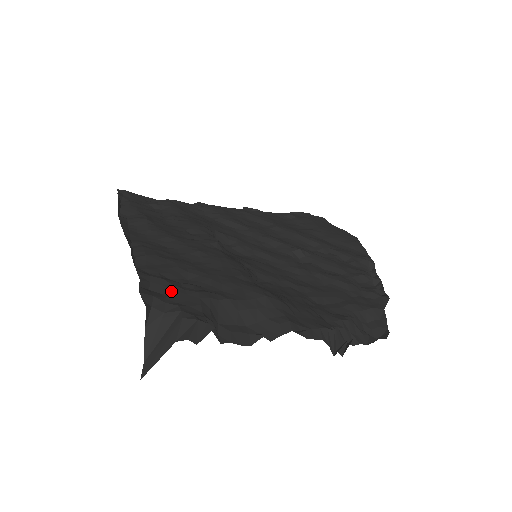
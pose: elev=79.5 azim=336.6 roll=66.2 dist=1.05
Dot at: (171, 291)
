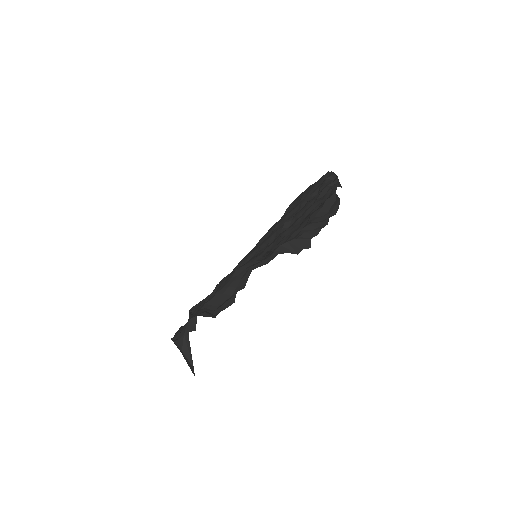
Dot at: occluded
